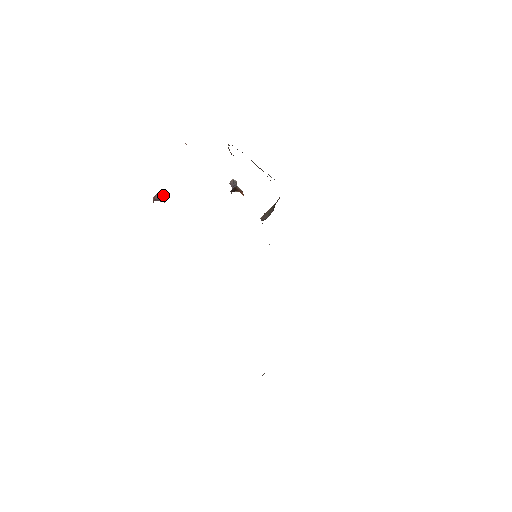
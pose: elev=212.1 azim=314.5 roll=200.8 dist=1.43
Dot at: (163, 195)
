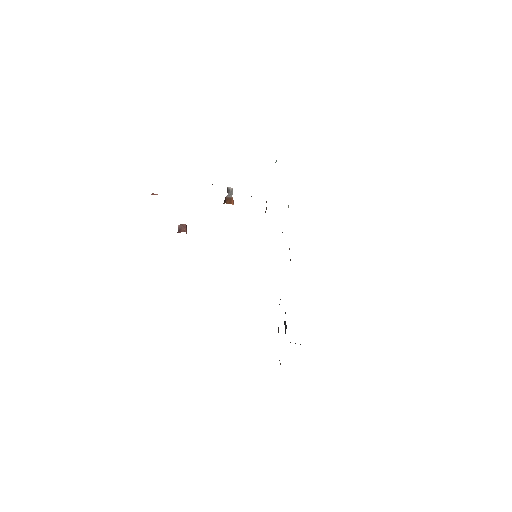
Dot at: (183, 224)
